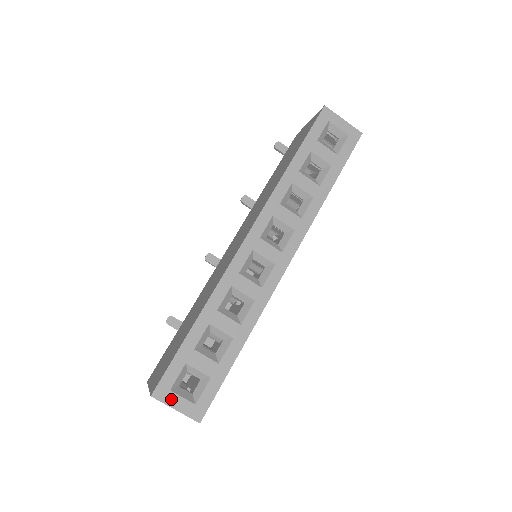
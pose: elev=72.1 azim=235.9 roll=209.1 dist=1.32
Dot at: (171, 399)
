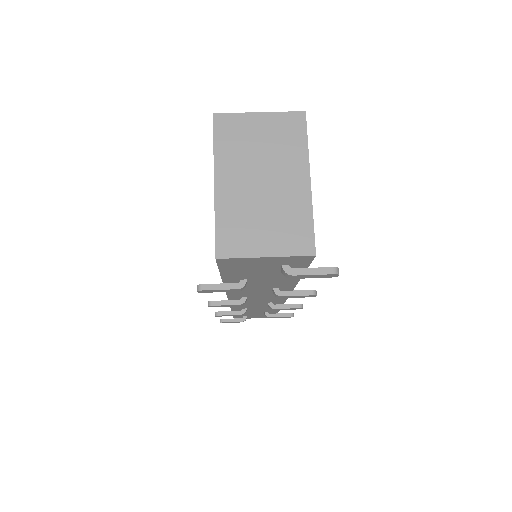
Dot at: (244, 119)
